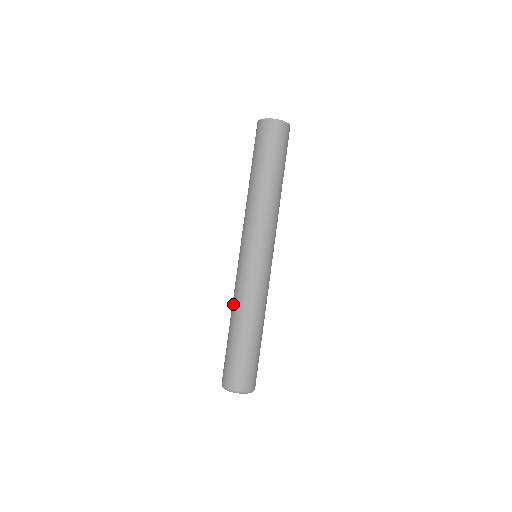
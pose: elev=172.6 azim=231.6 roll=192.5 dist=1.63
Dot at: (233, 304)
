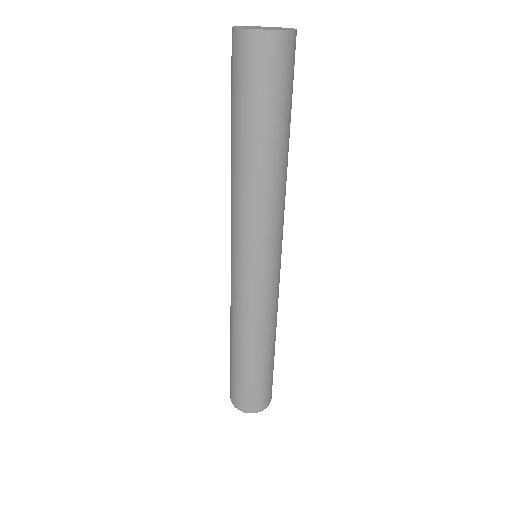
Dot at: (243, 330)
